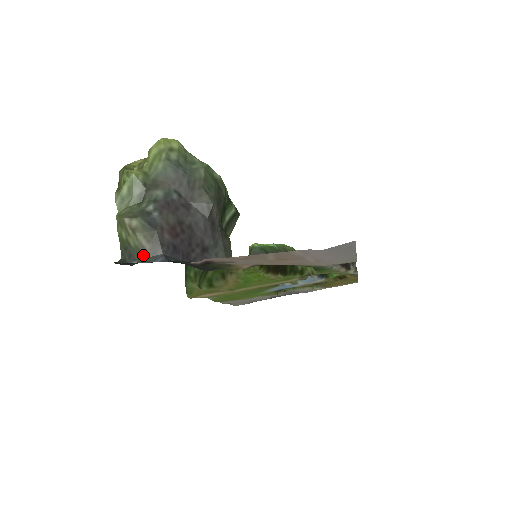
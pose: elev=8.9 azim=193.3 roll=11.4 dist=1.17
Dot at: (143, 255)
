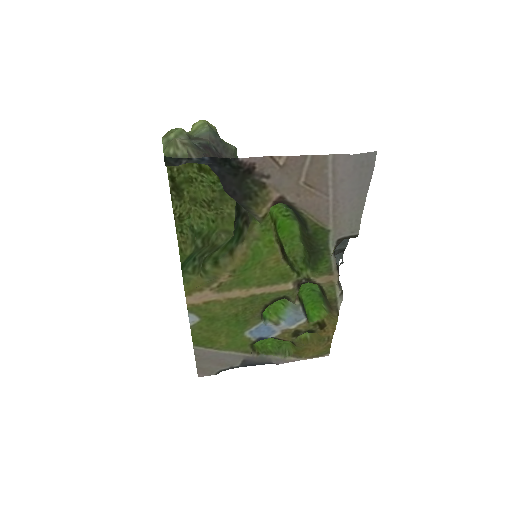
Dot at: (190, 161)
